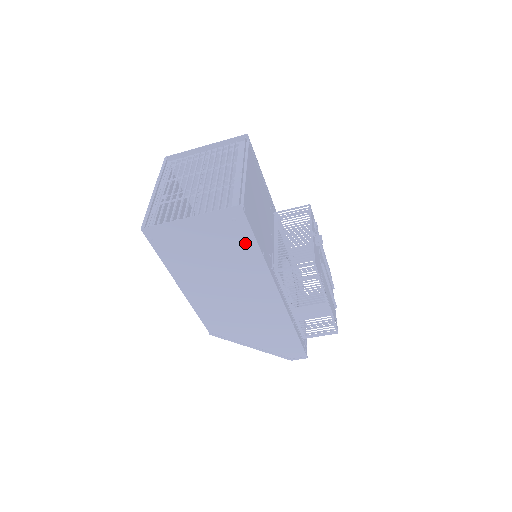
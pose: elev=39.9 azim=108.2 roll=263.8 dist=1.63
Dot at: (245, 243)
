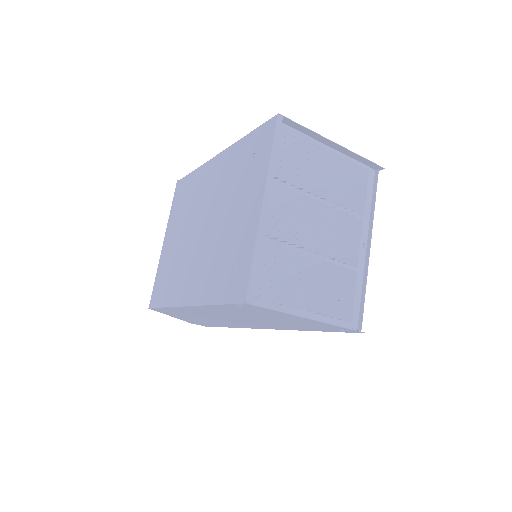
Dot at: (313, 329)
